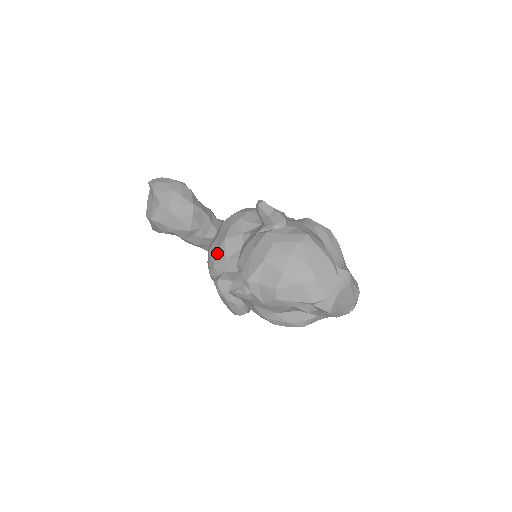
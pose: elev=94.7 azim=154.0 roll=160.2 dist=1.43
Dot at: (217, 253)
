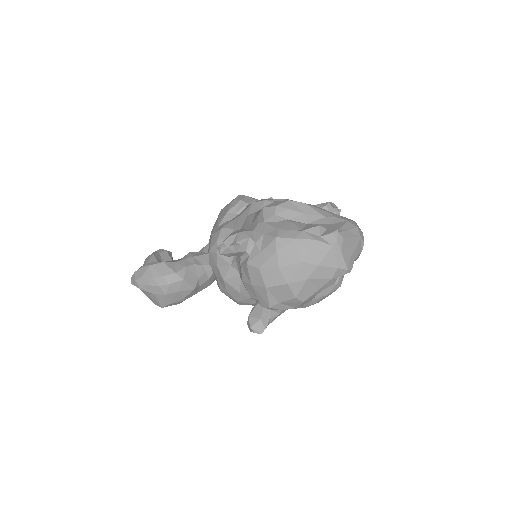
Dot at: (229, 292)
